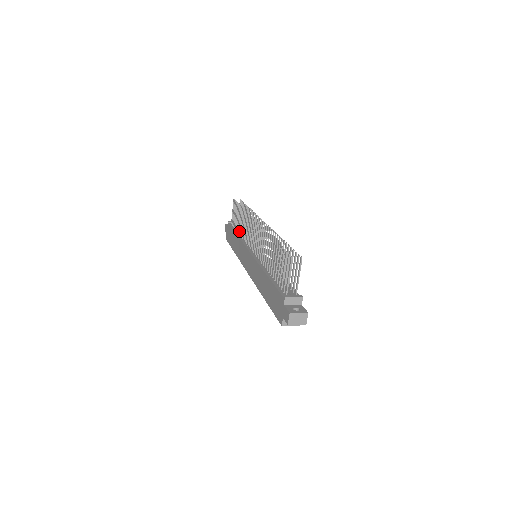
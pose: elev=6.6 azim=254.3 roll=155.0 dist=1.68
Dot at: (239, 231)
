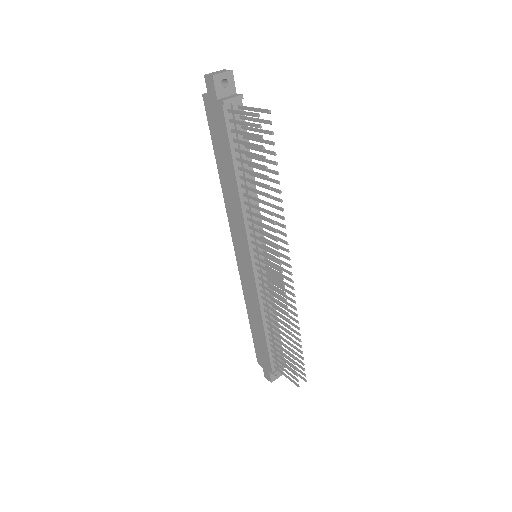
Dot at: (243, 179)
